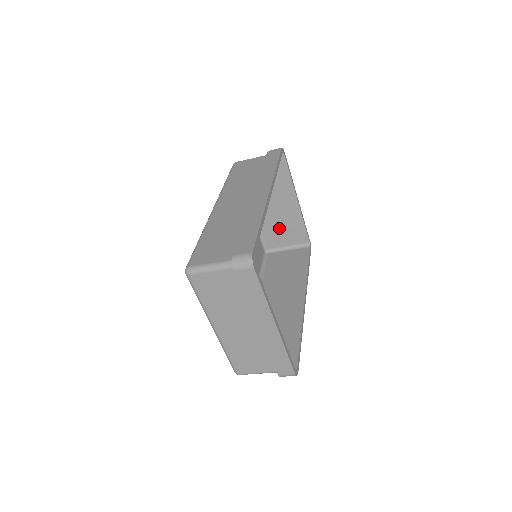
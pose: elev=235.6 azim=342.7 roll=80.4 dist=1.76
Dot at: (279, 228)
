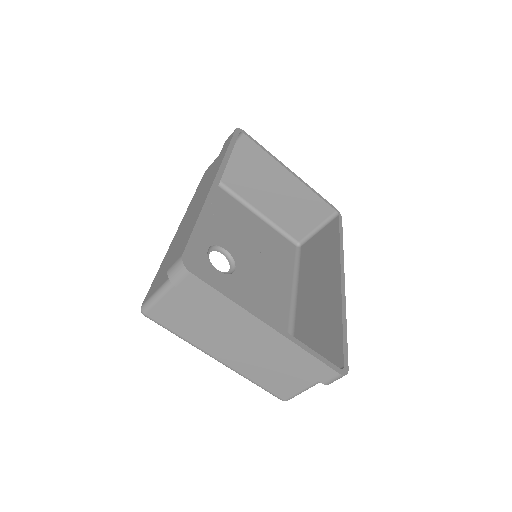
Dot at: (294, 213)
